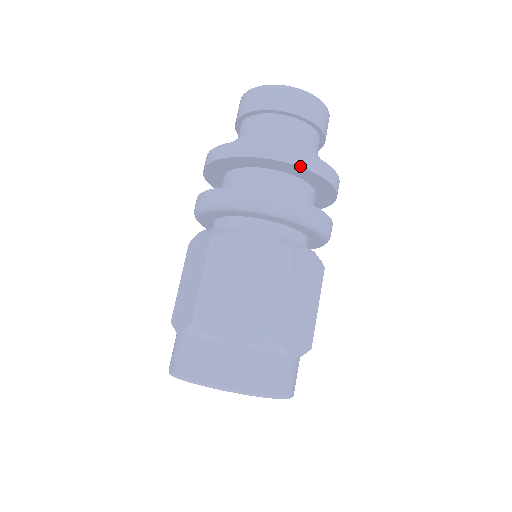
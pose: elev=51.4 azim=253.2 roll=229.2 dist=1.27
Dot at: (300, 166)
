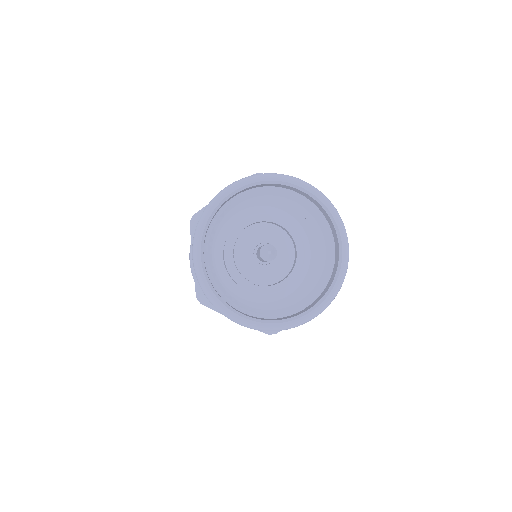
Dot at: occluded
